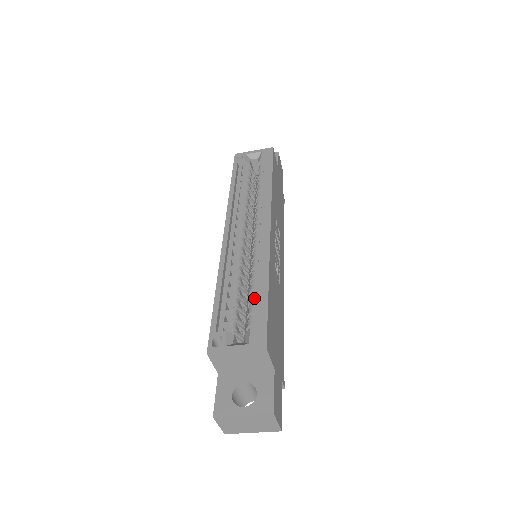
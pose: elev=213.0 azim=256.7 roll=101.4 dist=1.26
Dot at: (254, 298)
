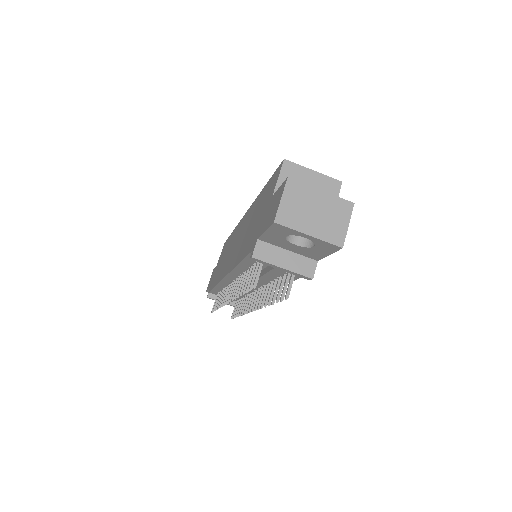
Dot at: occluded
